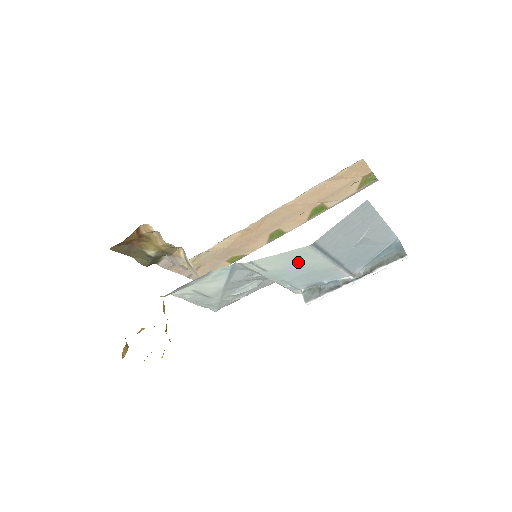
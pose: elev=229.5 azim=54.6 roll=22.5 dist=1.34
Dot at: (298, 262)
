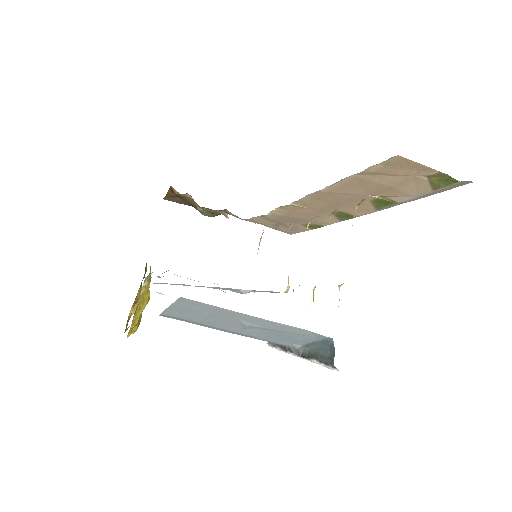
Dot at: occluded
